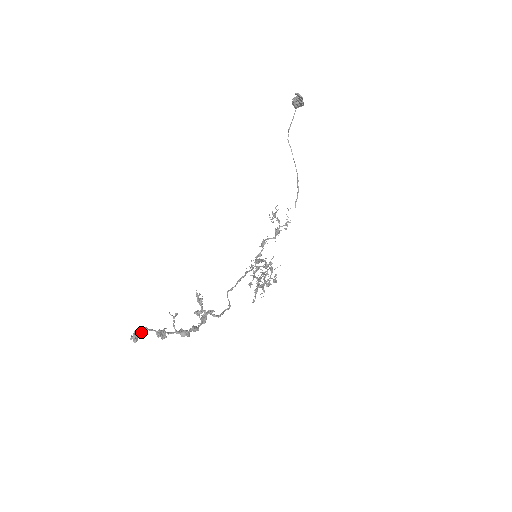
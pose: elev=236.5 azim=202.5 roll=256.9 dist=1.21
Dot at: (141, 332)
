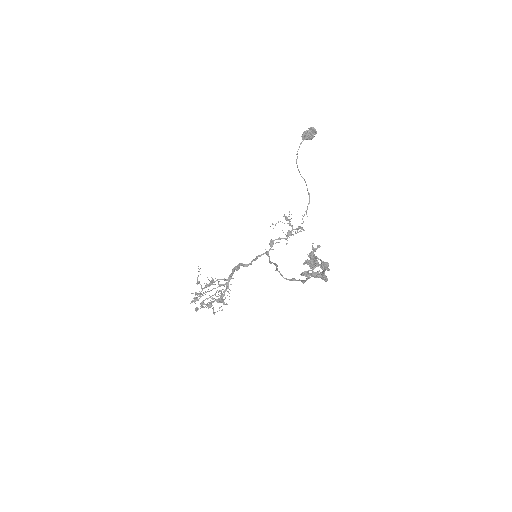
Dot at: (315, 258)
